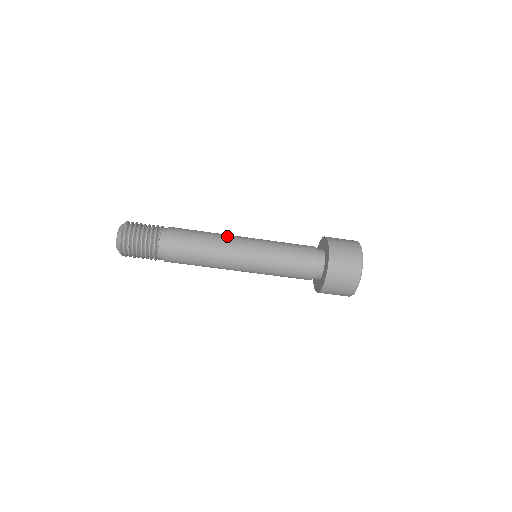
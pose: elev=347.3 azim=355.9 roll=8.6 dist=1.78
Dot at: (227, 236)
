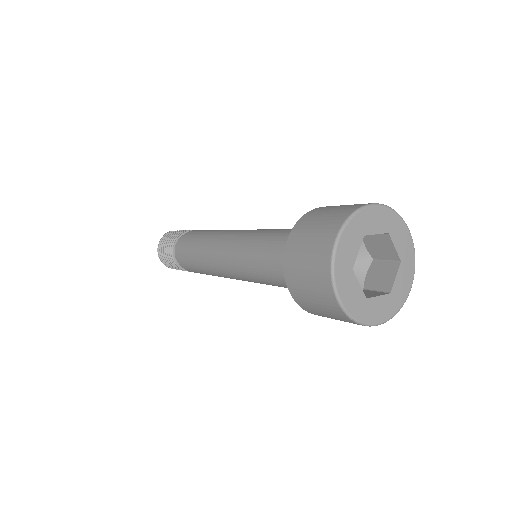
Dot at: (224, 231)
